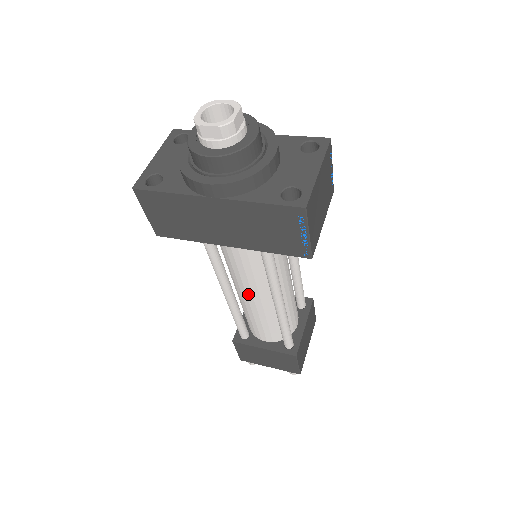
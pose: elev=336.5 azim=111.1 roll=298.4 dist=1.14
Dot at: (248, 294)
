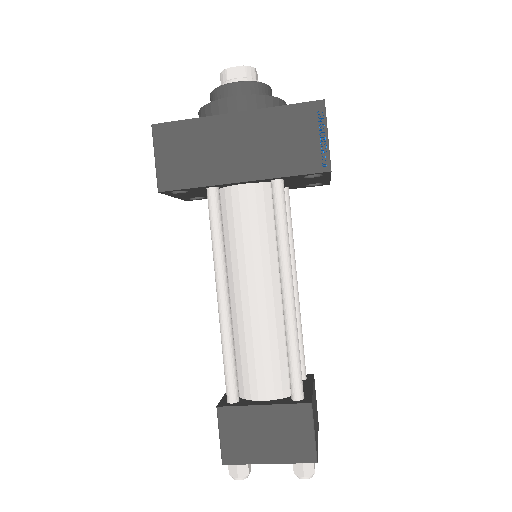
Dot at: (250, 286)
